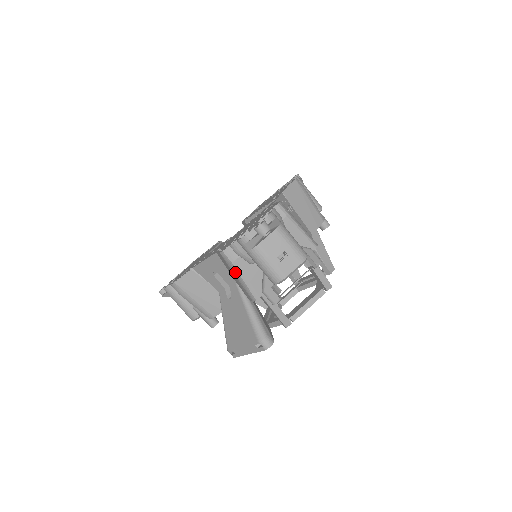
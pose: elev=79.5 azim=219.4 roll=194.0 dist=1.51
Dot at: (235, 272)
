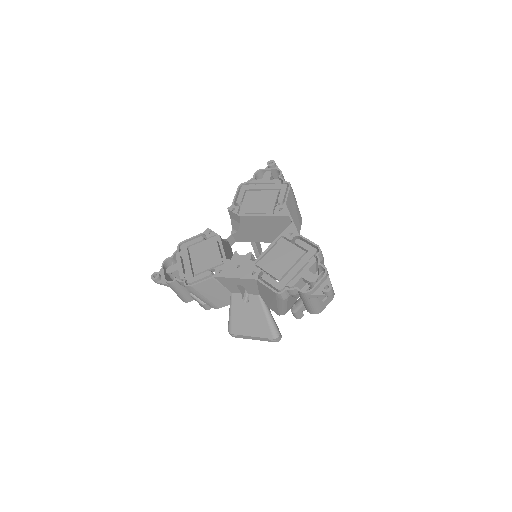
Dot at: (280, 303)
